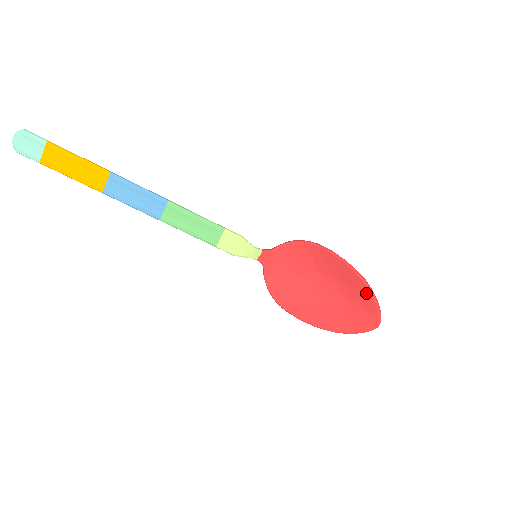
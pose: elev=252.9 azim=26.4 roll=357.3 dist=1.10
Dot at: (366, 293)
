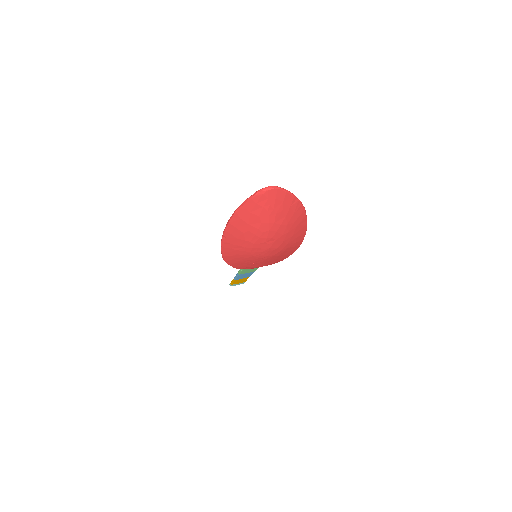
Dot at: (292, 203)
